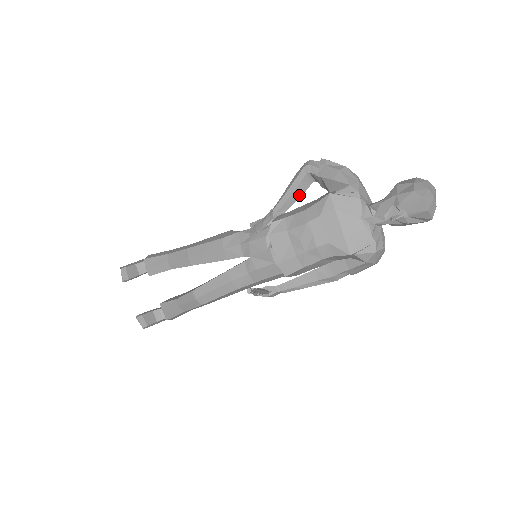
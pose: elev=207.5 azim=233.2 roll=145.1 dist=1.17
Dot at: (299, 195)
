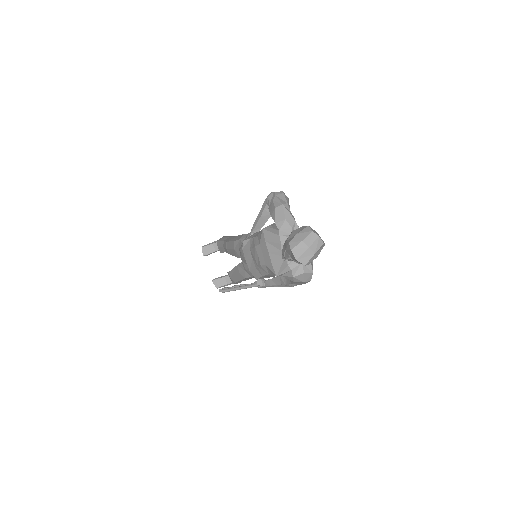
Dot at: (266, 219)
